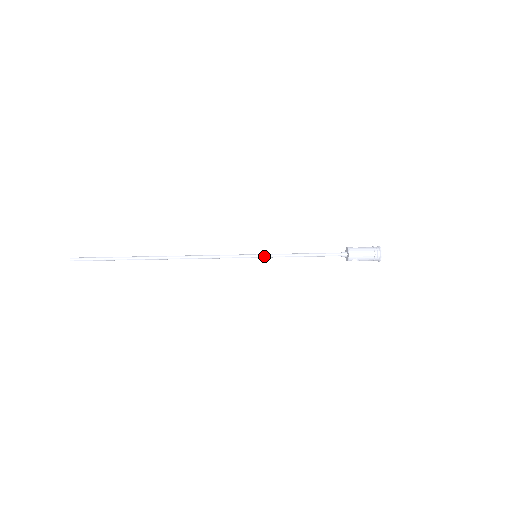
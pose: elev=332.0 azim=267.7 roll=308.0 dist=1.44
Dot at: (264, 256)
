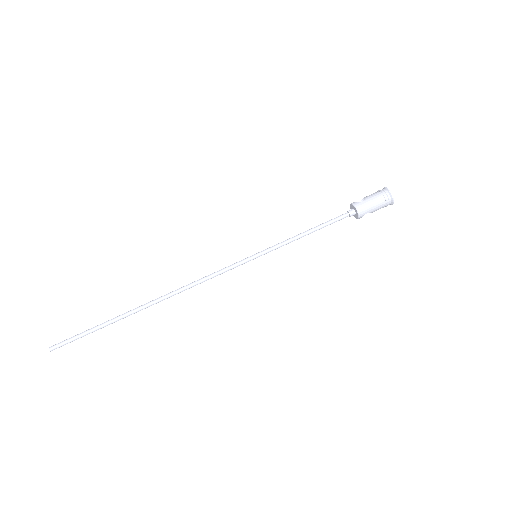
Dot at: (265, 253)
